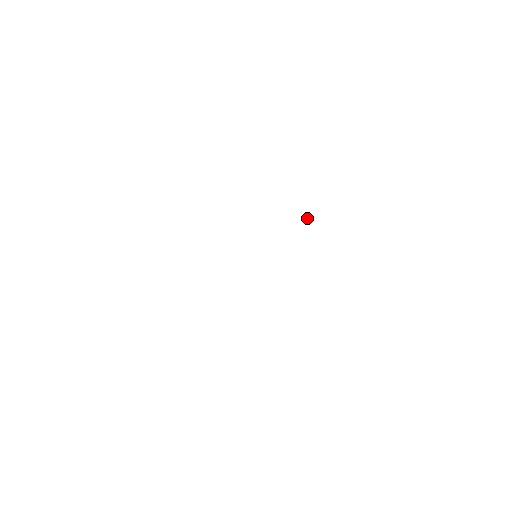
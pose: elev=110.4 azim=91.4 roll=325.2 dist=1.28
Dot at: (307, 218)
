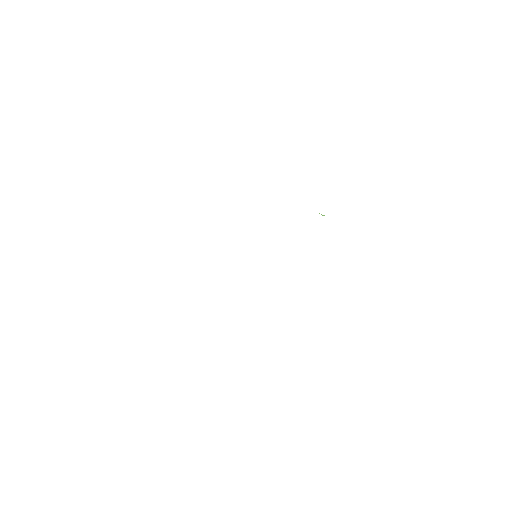
Dot at: (324, 215)
